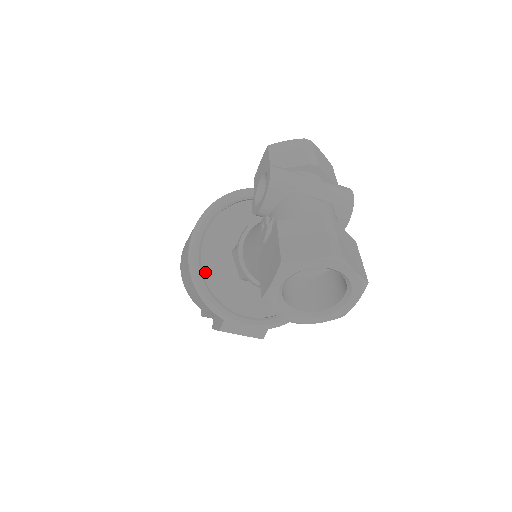
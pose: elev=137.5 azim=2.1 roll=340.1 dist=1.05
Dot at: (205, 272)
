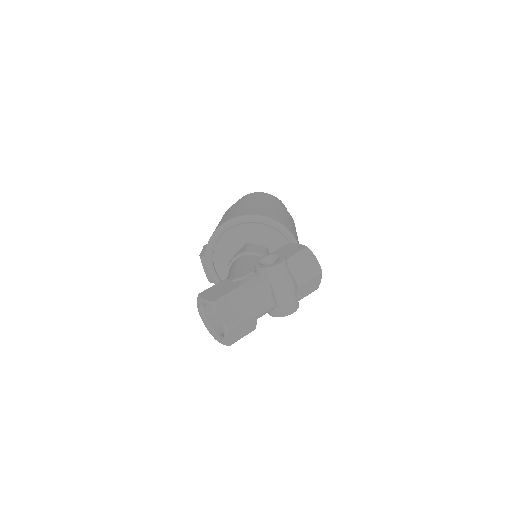
Dot at: (227, 233)
